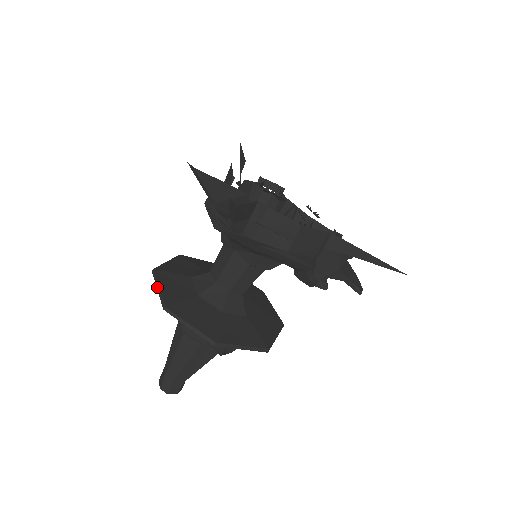
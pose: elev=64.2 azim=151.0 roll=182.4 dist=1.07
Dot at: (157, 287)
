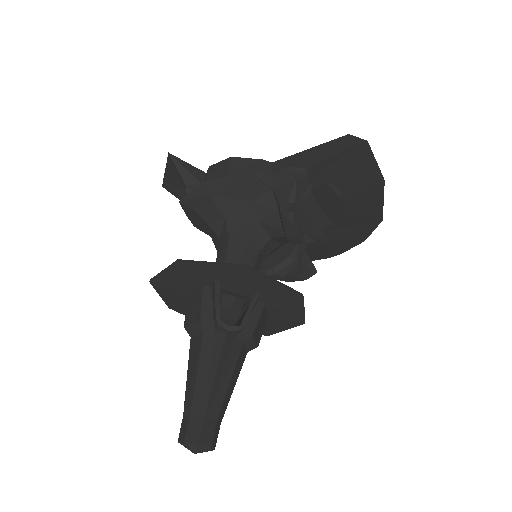
Dot at: (160, 296)
